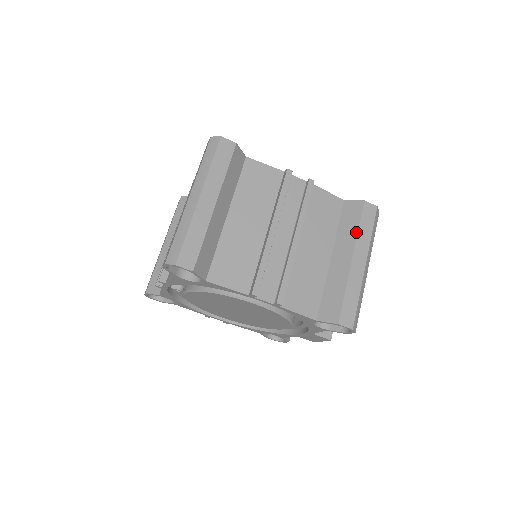
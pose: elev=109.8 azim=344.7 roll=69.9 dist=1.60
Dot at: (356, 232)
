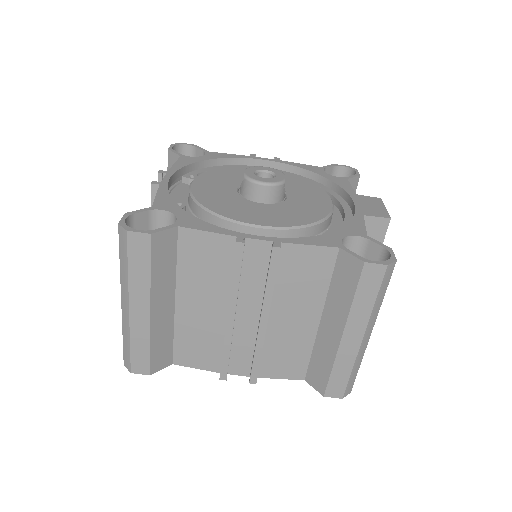
Dot at: (349, 304)
